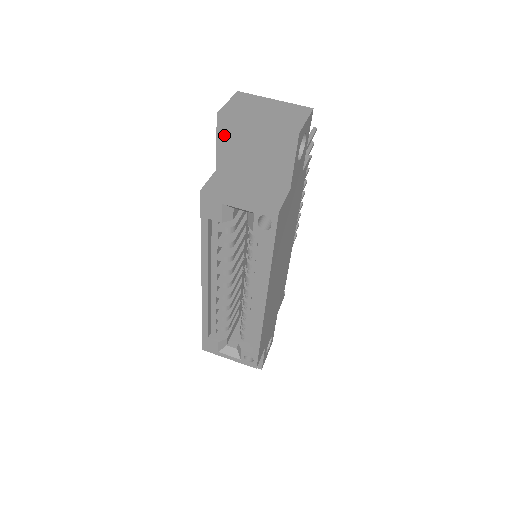
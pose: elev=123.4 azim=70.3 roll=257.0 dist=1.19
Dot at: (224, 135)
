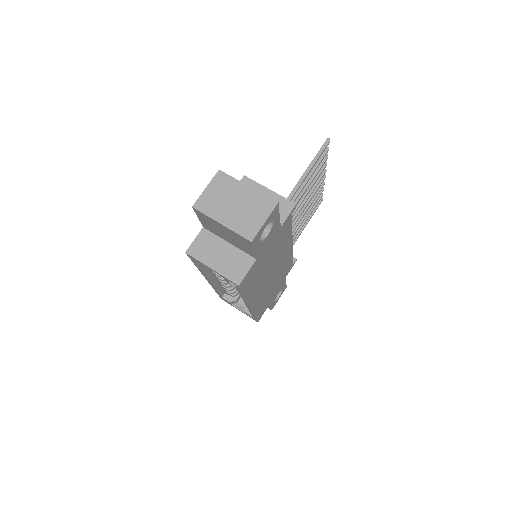
Dot at: (201, 217)
